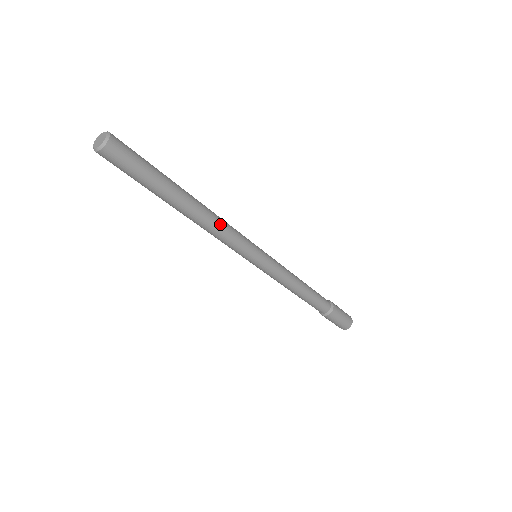
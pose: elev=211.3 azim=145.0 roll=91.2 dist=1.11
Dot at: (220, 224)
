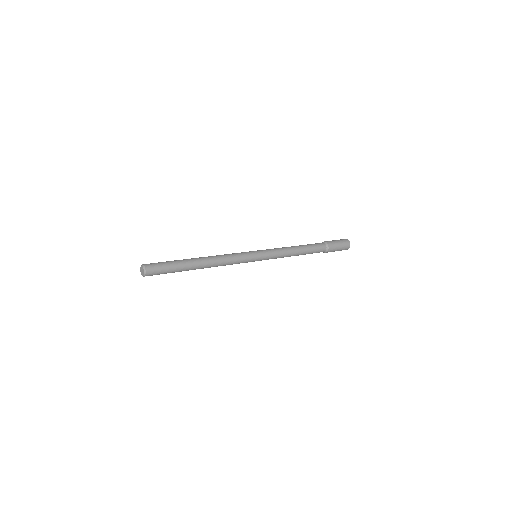
Dot at: (223, 261)
